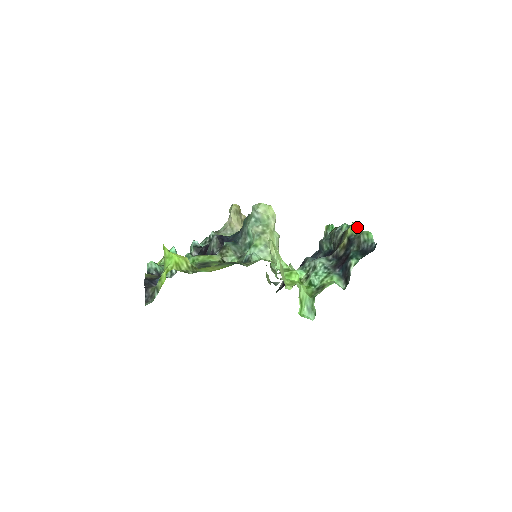
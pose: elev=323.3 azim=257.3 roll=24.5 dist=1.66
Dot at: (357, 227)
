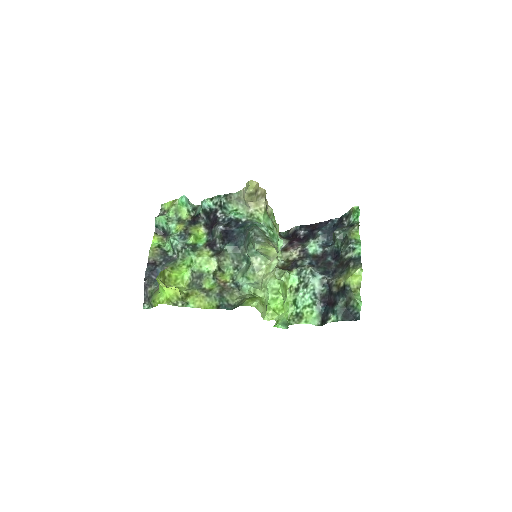
Dot at: (359, 278)
